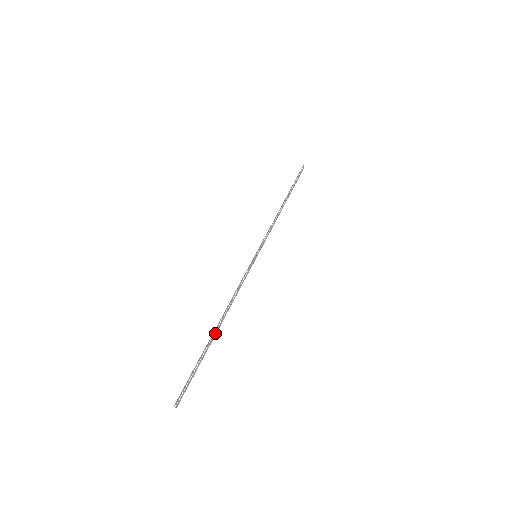
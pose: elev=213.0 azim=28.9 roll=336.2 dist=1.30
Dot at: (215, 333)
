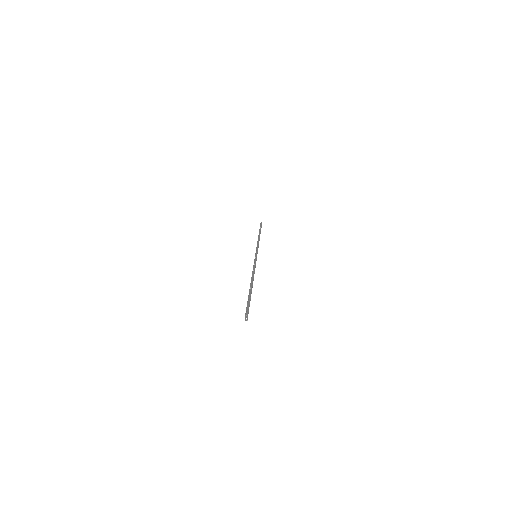
Dot at: (250, 287)
